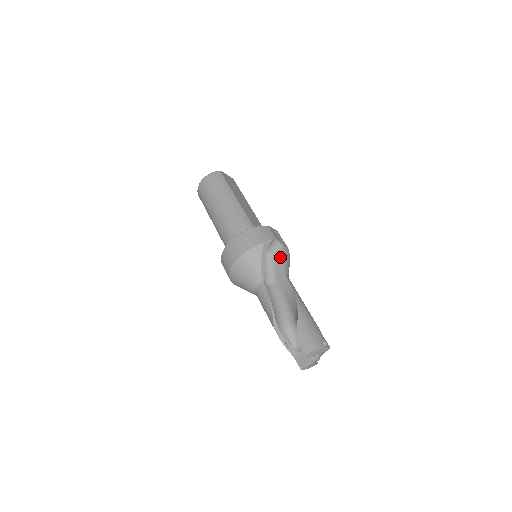
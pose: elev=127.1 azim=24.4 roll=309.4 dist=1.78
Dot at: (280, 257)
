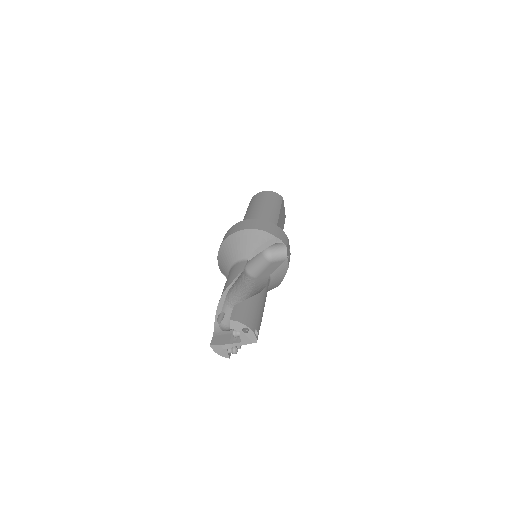
Dot at: (277, 264)
